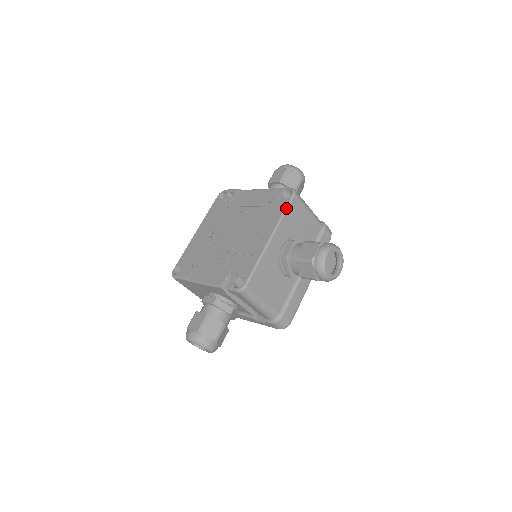
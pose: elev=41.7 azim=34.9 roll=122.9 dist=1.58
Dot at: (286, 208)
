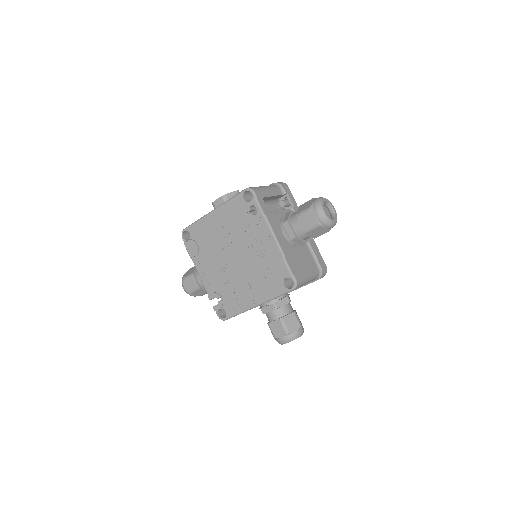
Dot at: (280, 295)
